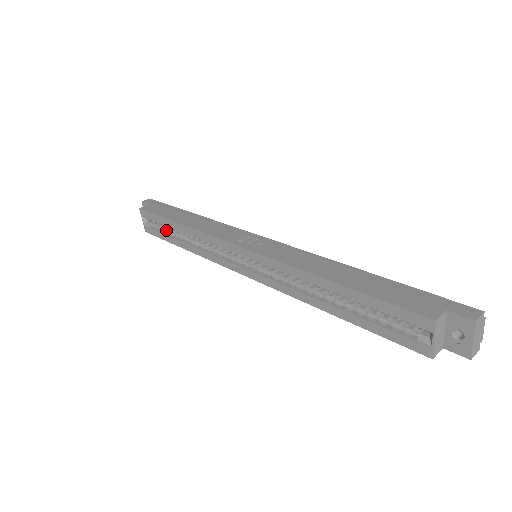
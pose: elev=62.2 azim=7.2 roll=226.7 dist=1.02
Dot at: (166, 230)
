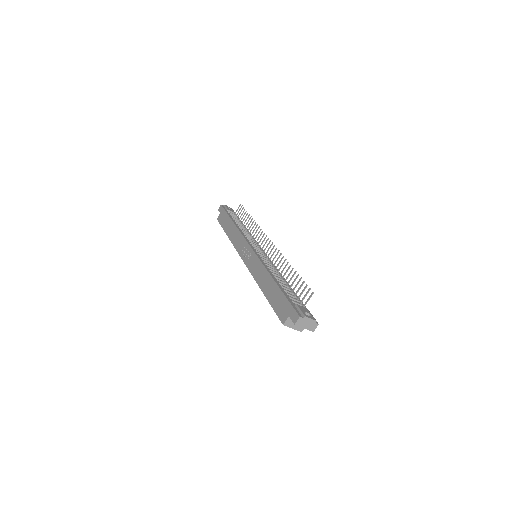
Dot at: occluded
